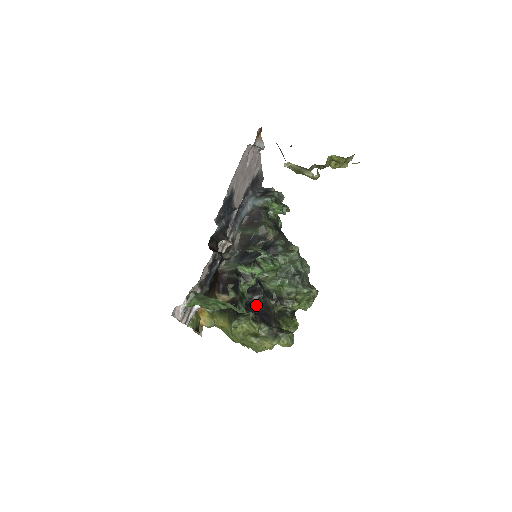
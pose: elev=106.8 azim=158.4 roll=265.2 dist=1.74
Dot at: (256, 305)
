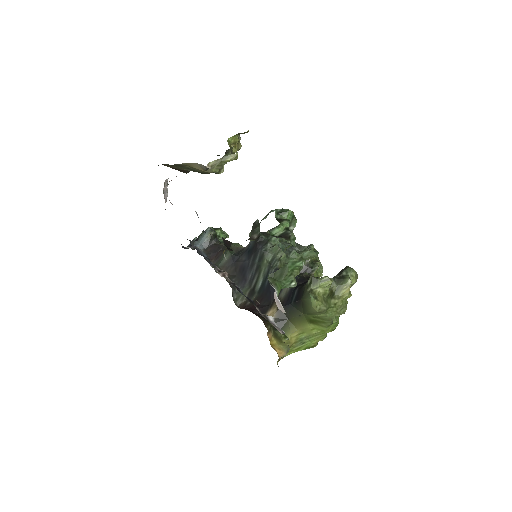
Dot at: (301, 283)
